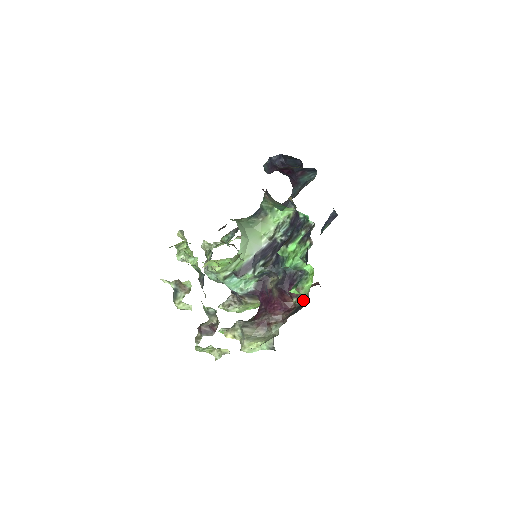
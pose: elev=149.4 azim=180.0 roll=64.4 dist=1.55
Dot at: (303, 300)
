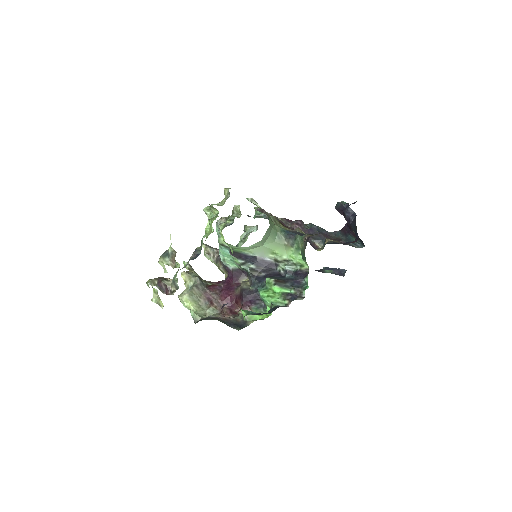
Dot at: (244, 320)
